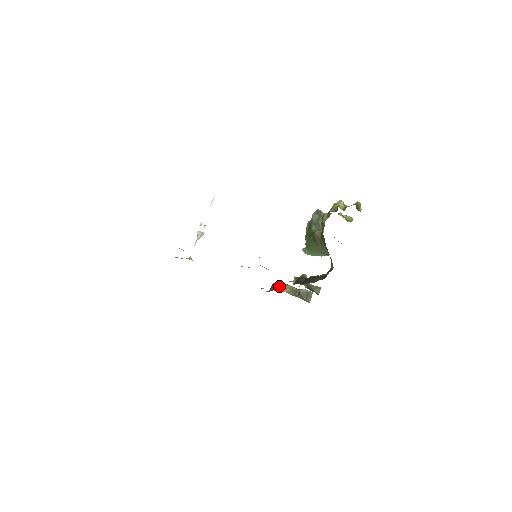
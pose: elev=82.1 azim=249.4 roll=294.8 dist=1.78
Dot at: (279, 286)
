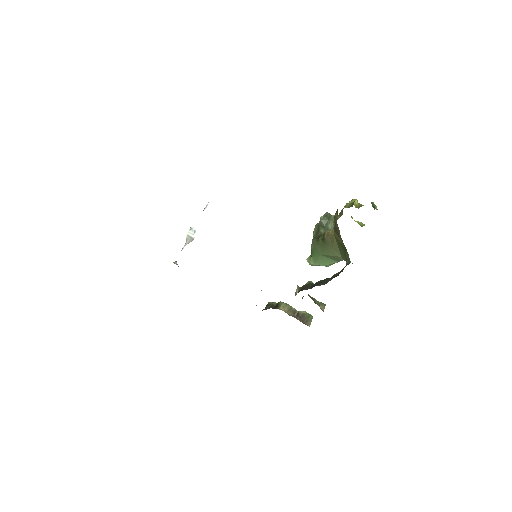
Dot at: (275, 305)
